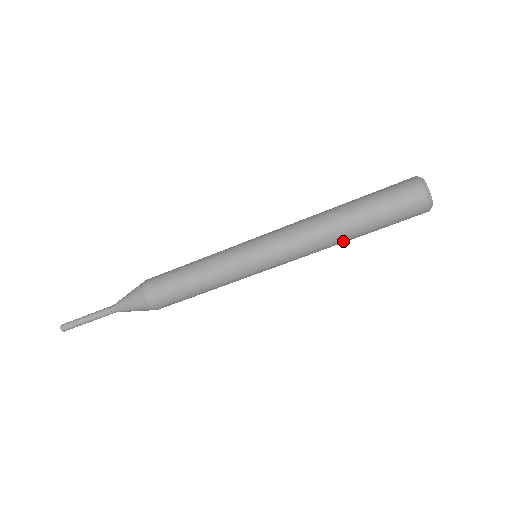
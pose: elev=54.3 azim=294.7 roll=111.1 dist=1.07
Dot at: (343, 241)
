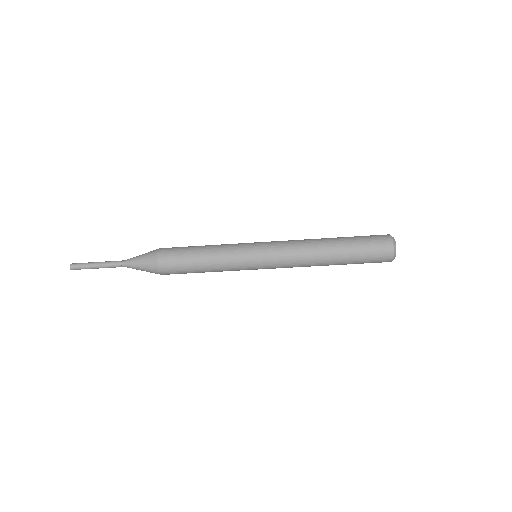
Dot at: occluded
